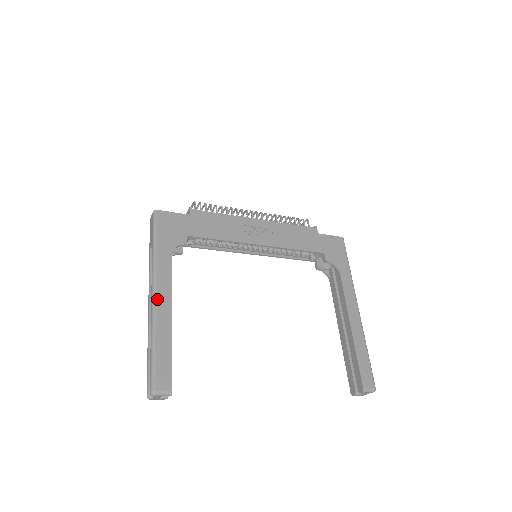
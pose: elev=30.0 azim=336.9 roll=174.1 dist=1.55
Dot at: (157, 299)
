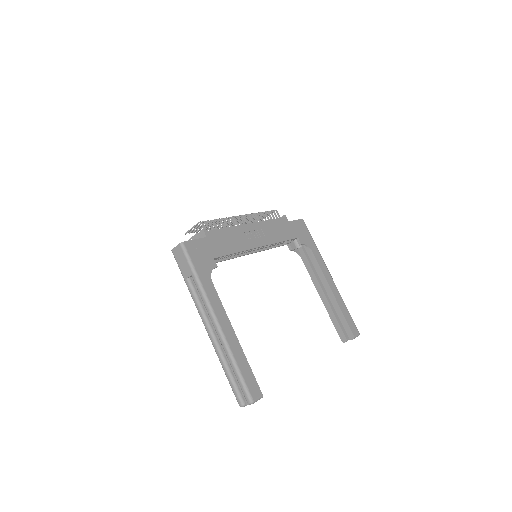
Dot at: (221, 325)
